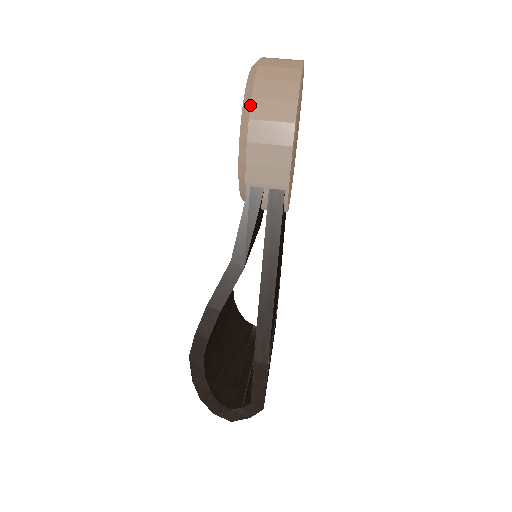
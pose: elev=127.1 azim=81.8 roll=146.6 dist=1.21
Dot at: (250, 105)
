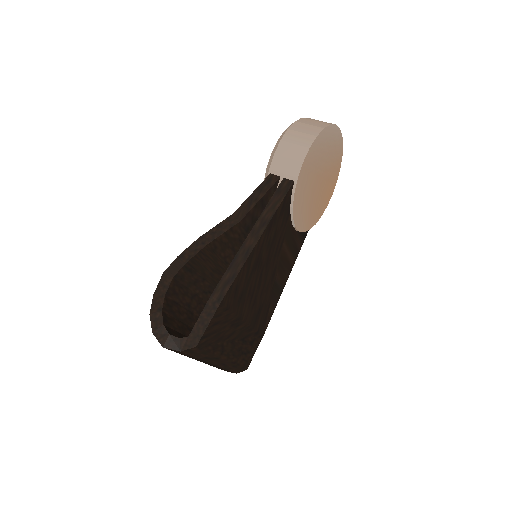
Dot at: (292, 124)
